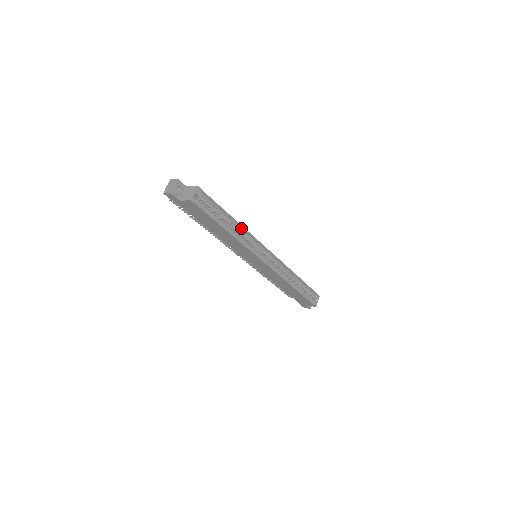
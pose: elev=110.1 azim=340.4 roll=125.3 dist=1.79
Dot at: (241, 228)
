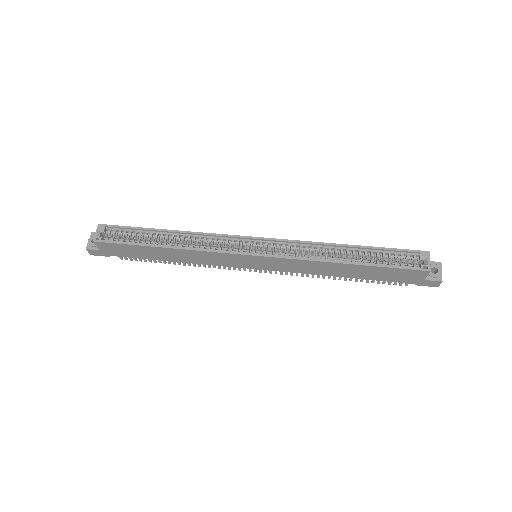
Dot at: (189, 235)
